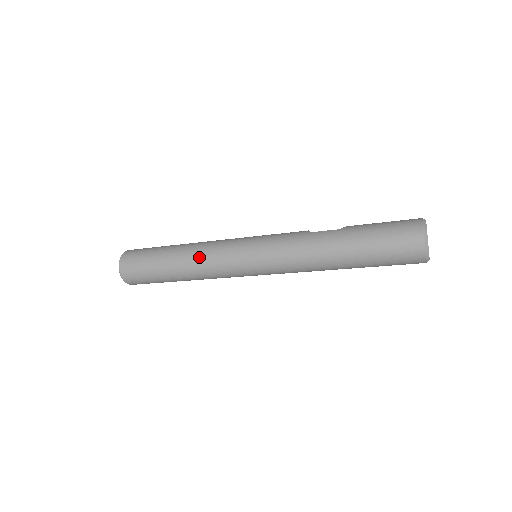
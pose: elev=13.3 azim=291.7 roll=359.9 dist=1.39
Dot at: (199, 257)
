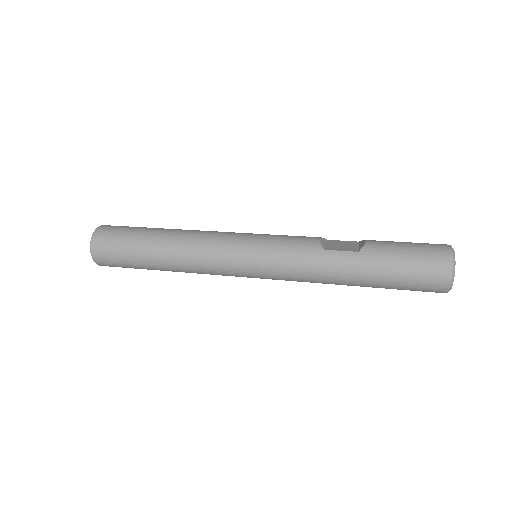
Dot at: (191, 260)
